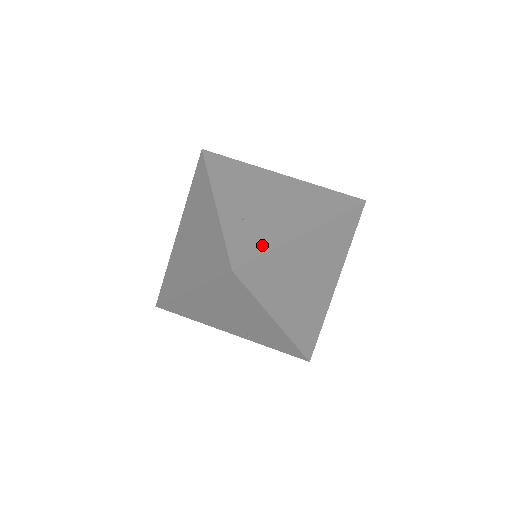
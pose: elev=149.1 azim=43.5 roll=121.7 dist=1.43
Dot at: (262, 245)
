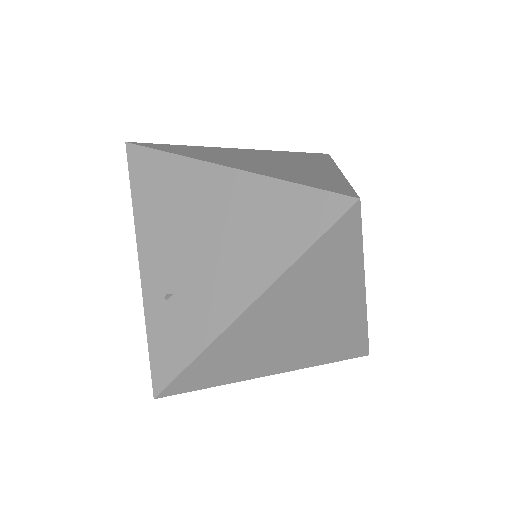
Dot at: (186, 348)
